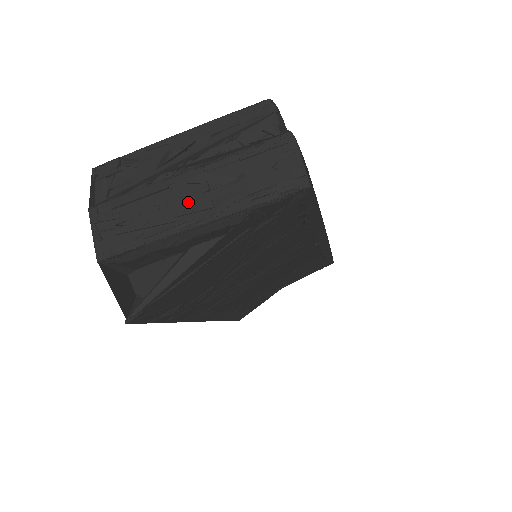
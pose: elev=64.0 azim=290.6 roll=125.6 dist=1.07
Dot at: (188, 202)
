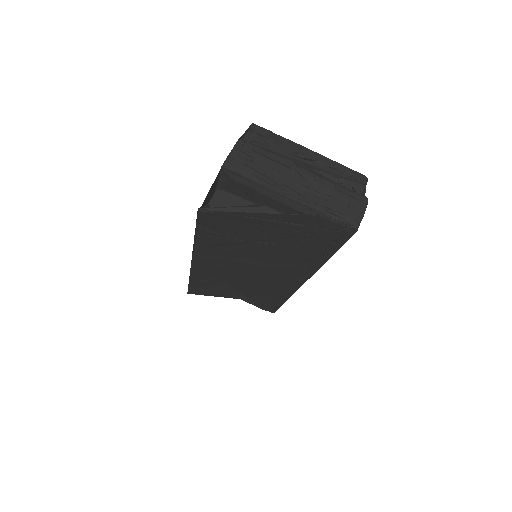
Dot at: (294, 183)
